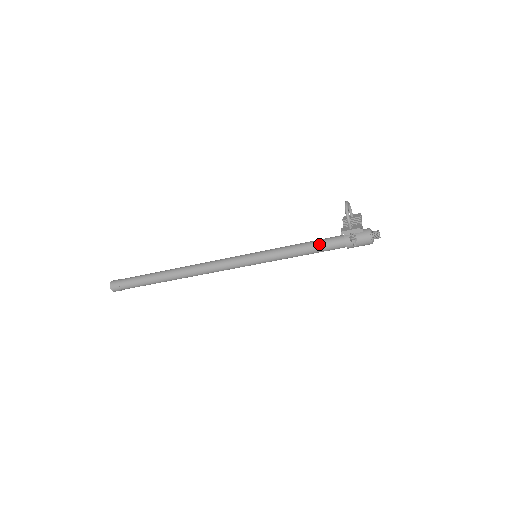
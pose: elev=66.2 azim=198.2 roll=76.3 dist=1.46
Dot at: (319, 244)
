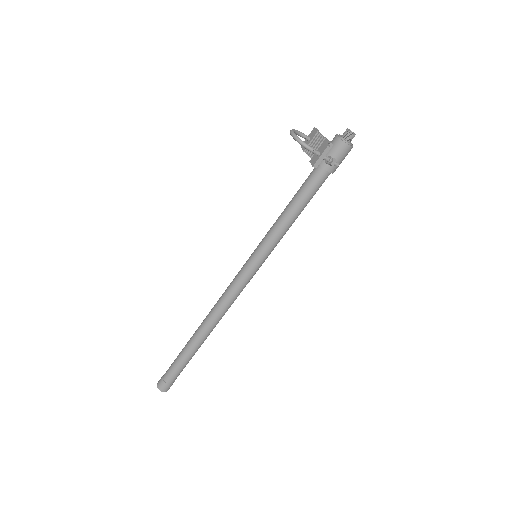
Dot at: (303, 194)
